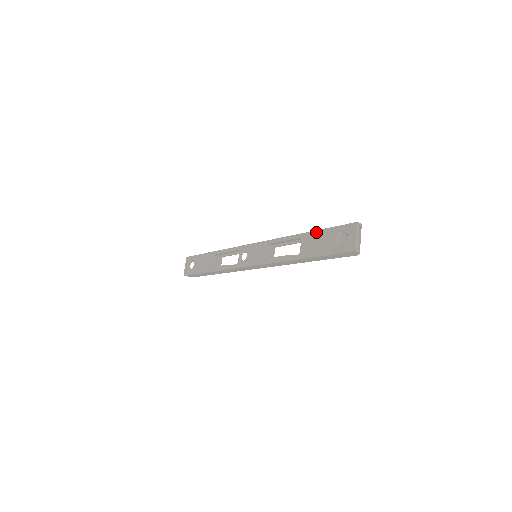
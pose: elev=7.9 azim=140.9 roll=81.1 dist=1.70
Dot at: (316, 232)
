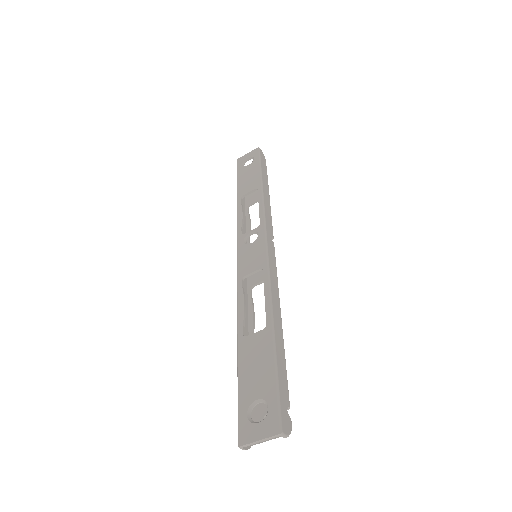
Dot at: (272, 353)
